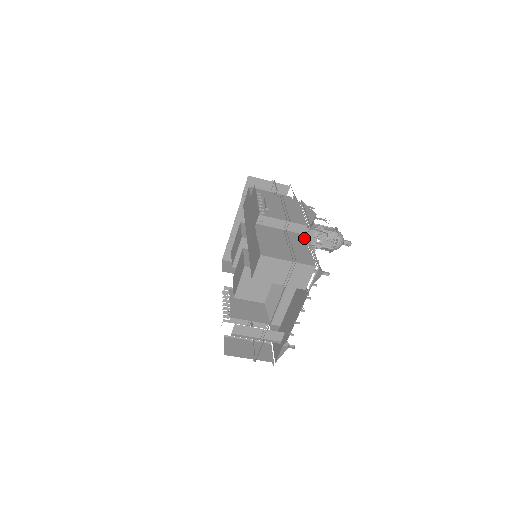
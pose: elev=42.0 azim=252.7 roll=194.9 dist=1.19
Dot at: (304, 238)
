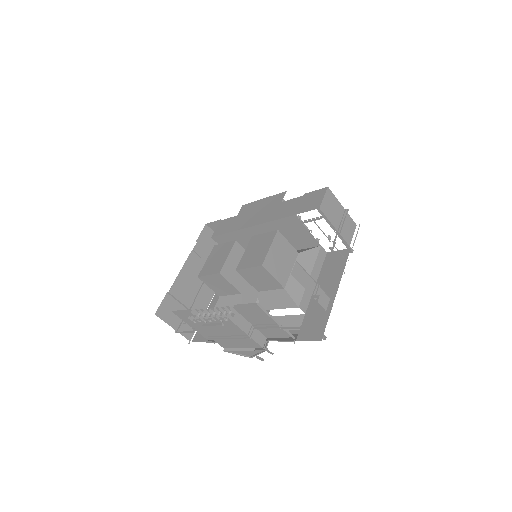
Dot at: occluded
